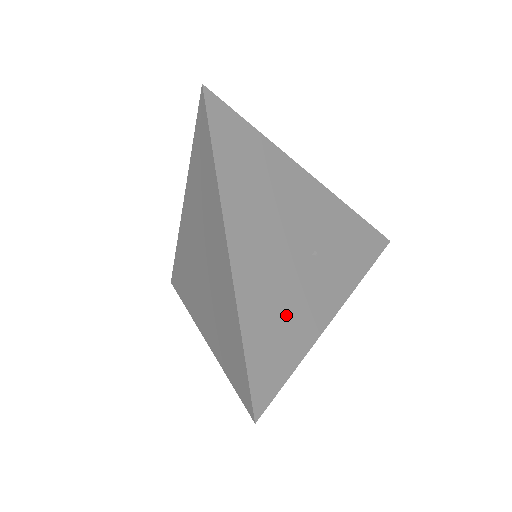
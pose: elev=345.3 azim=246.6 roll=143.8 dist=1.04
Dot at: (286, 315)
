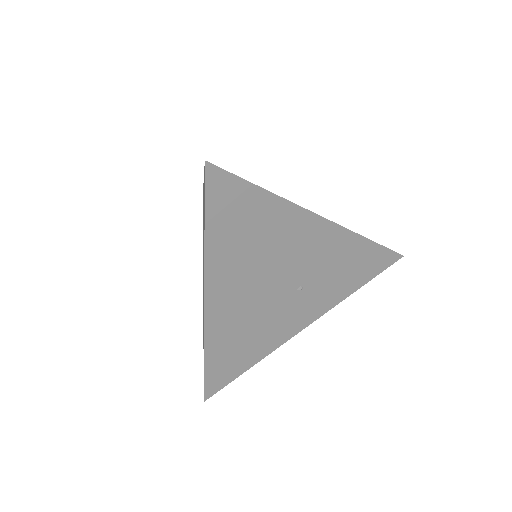
Dot at: (251, 339)
